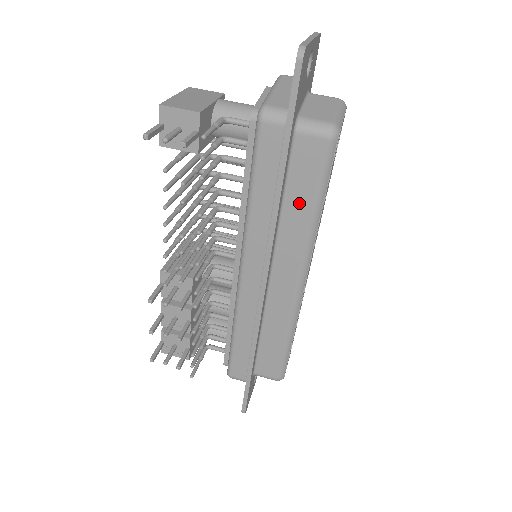
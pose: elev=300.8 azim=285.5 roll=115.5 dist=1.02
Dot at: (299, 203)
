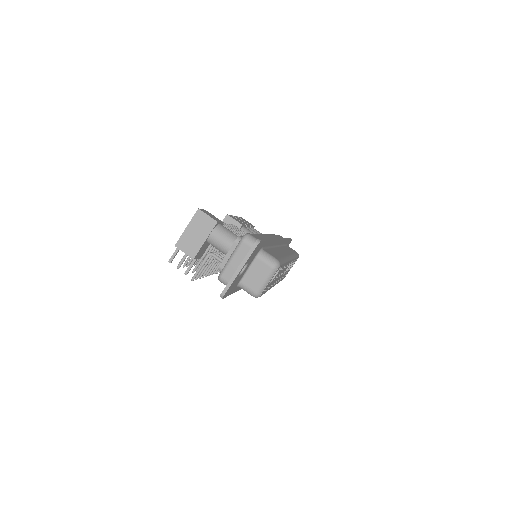
Dot at: occluded
